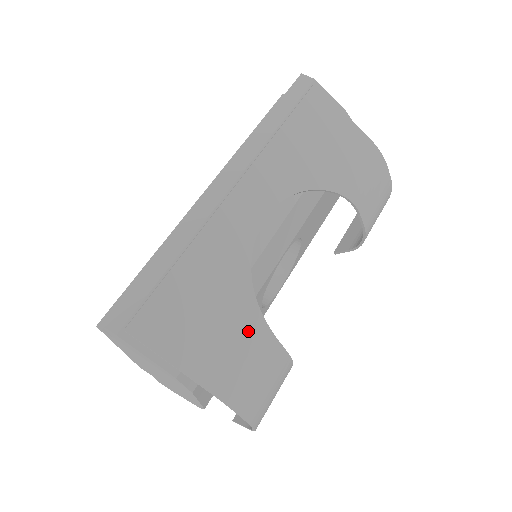
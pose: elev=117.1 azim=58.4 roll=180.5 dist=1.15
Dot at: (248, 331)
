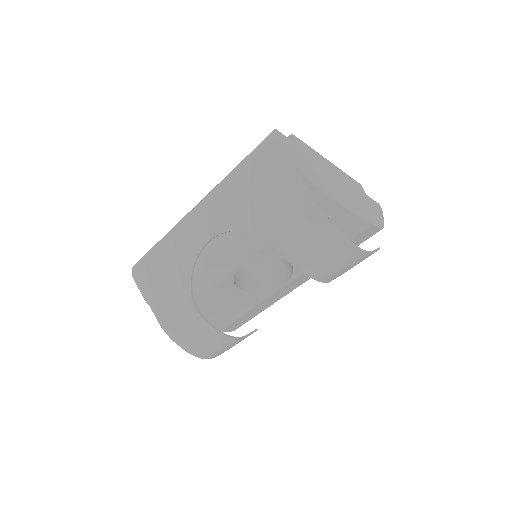
Dot at: (183, 304)
